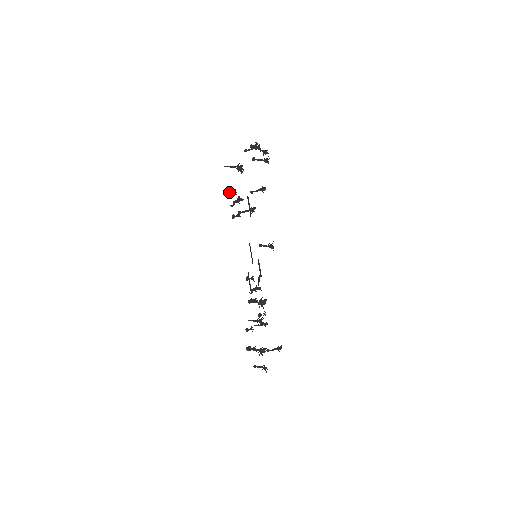
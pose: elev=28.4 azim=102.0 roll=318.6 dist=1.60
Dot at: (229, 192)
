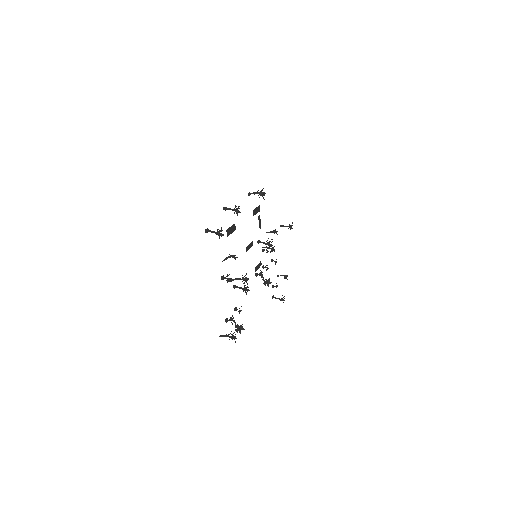
Dot at: (227, 321)
